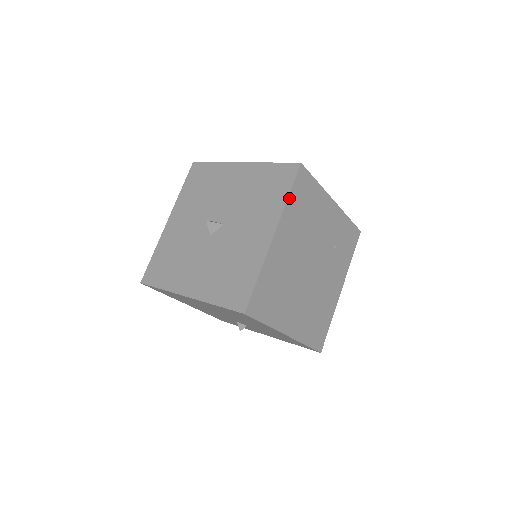
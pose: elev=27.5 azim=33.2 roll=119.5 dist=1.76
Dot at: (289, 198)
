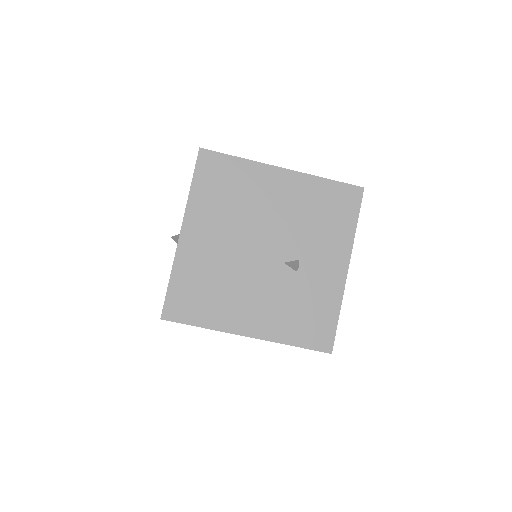
Dot at: occluded
